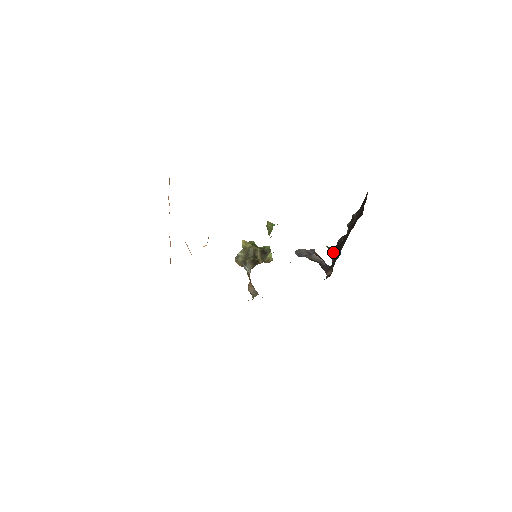
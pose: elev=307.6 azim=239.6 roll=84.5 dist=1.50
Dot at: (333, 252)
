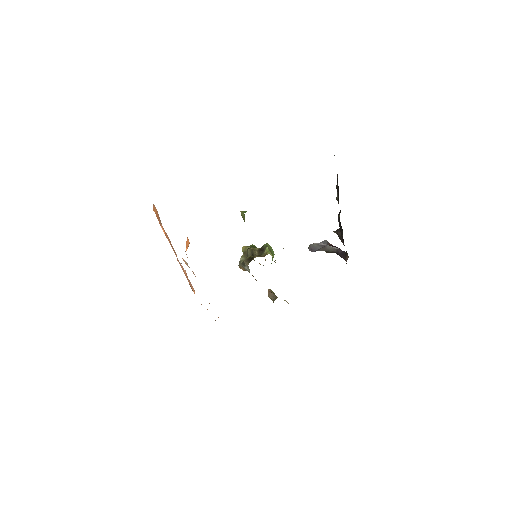
Dot at: (339, 234)
